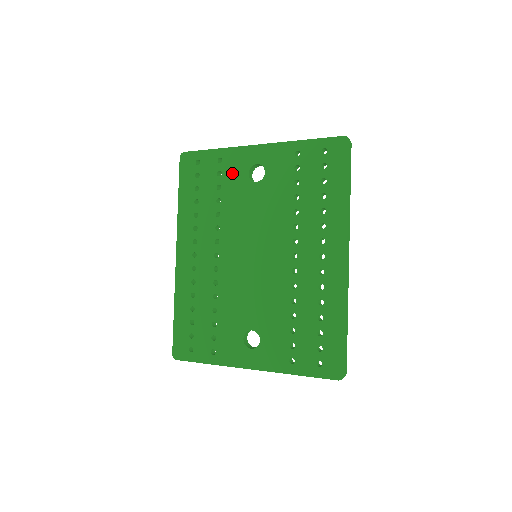
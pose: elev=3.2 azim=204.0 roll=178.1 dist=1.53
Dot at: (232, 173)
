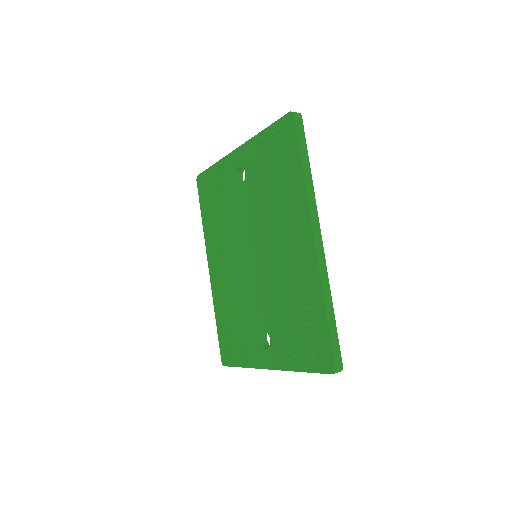
Dot at: (226, 182)
